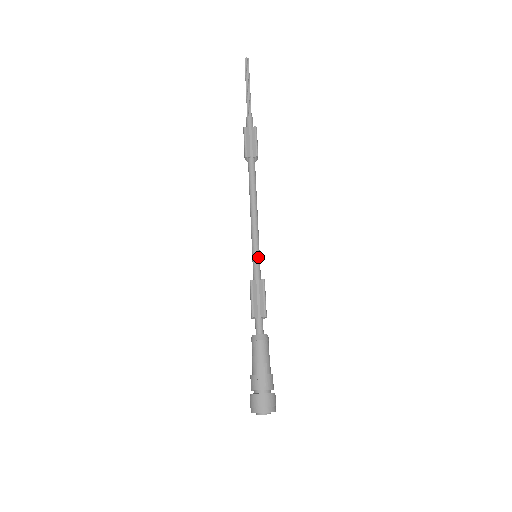
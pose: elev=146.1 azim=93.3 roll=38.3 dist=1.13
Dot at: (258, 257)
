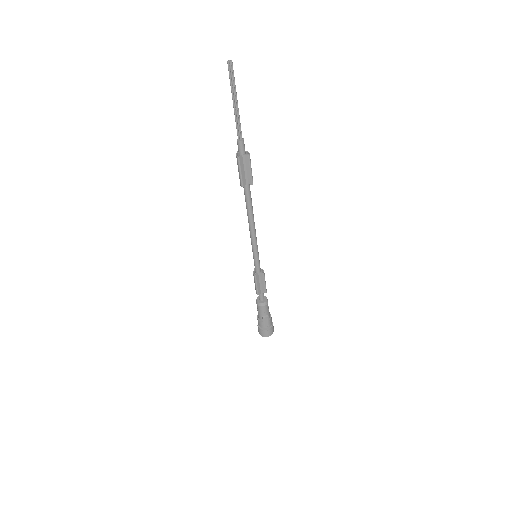
Dot at: (258, 258)
